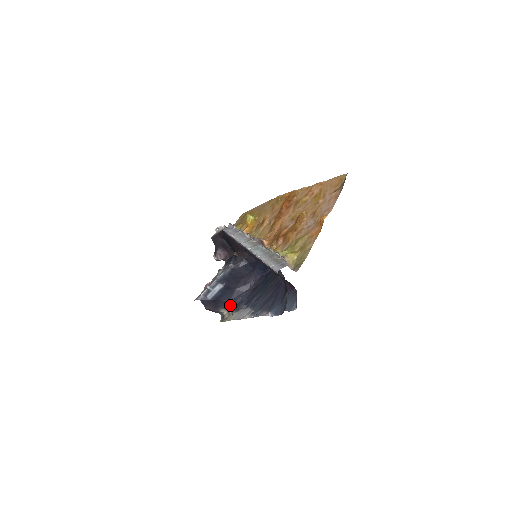
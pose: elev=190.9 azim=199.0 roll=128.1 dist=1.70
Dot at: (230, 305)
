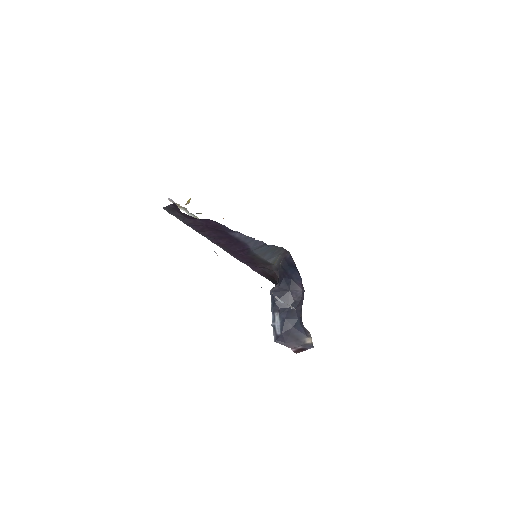
Dot at: (303, 327)
